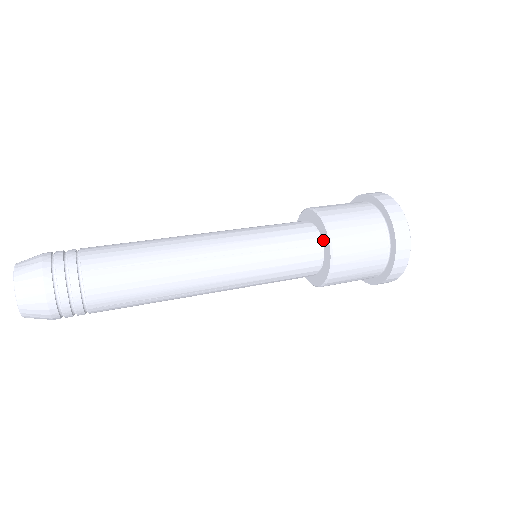
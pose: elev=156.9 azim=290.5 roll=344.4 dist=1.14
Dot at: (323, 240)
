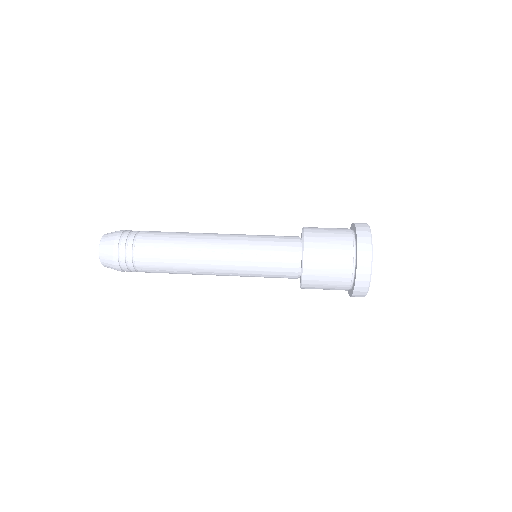
Dot at: (301, 254)
